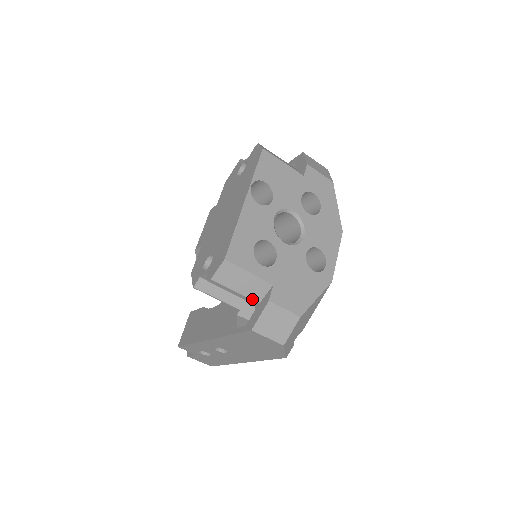
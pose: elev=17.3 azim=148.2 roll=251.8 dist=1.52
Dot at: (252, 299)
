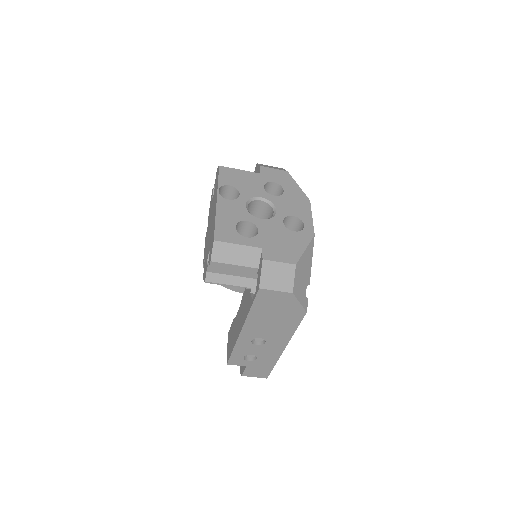
Dot at: (251, 267)
